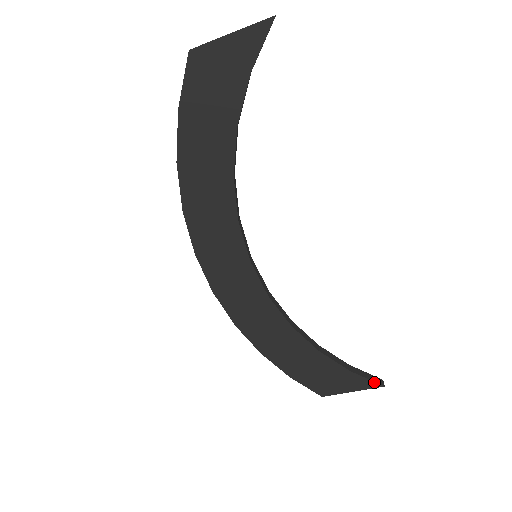
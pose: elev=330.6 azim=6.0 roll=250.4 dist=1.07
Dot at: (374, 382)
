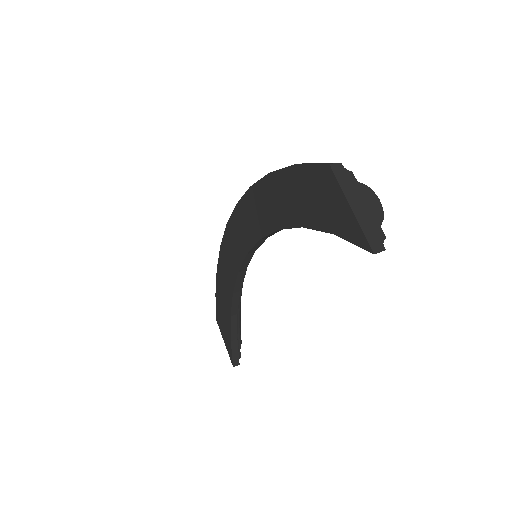
Dot at: (232, 359)
